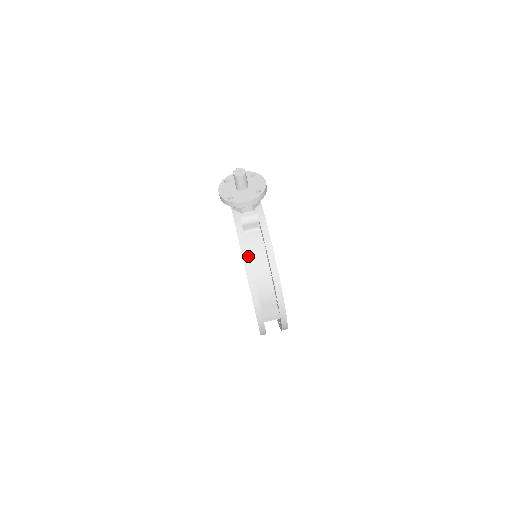
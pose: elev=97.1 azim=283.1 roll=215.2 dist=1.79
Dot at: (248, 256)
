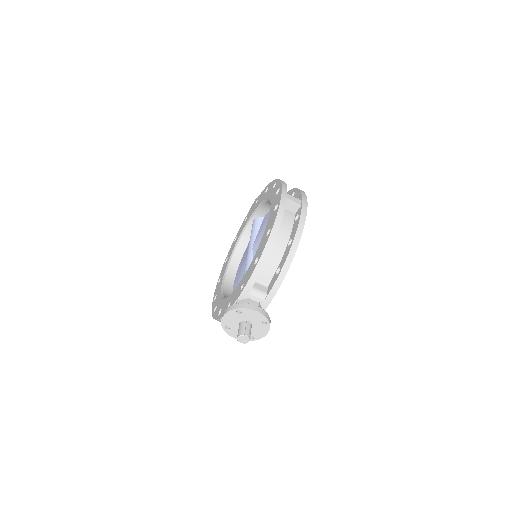
Dot at: occluded
